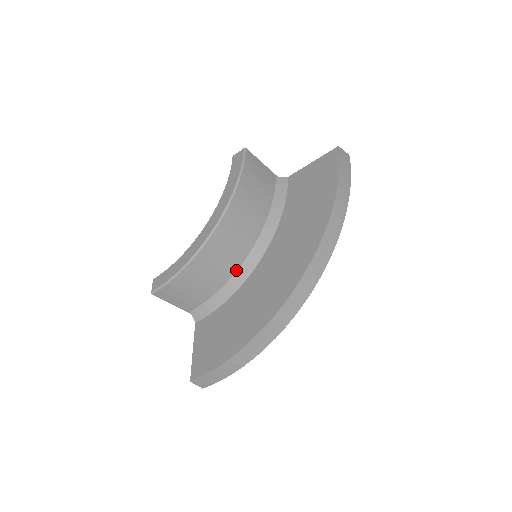
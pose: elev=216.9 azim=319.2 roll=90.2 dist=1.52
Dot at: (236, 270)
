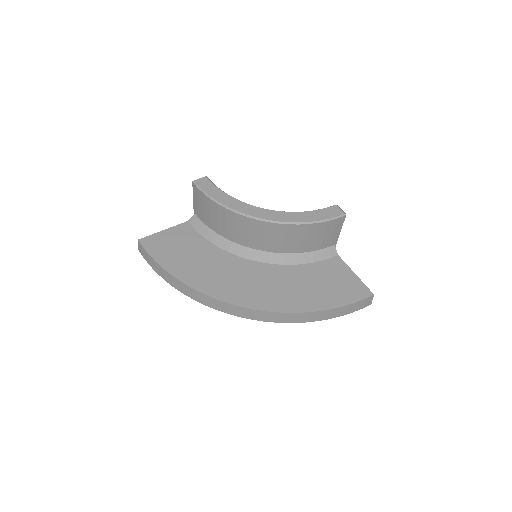
Dot at: (239, 243)
